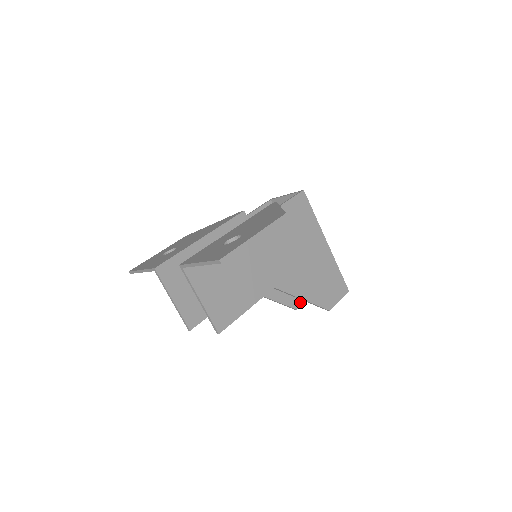
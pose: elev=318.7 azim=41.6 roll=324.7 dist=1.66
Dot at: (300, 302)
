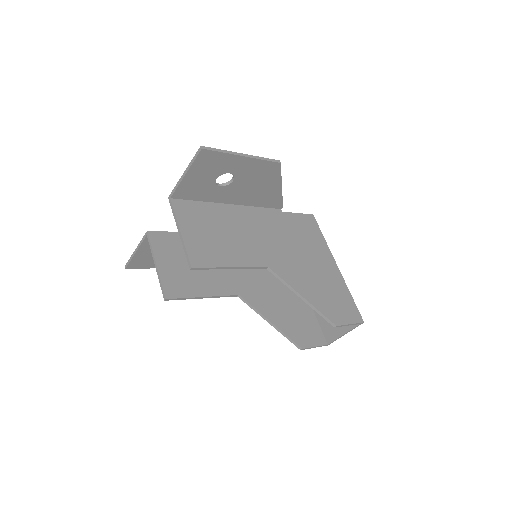
Dot at: (307, 343)
